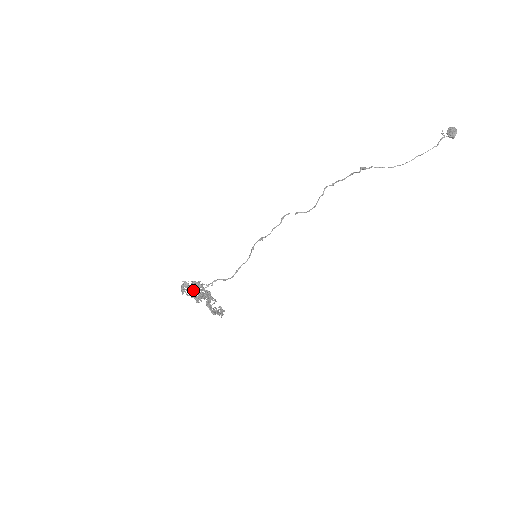
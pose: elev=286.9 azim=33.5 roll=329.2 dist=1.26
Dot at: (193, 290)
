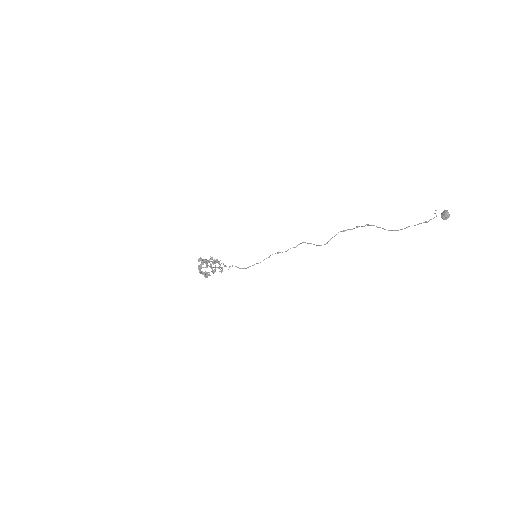
Dot at: (208, 261)
